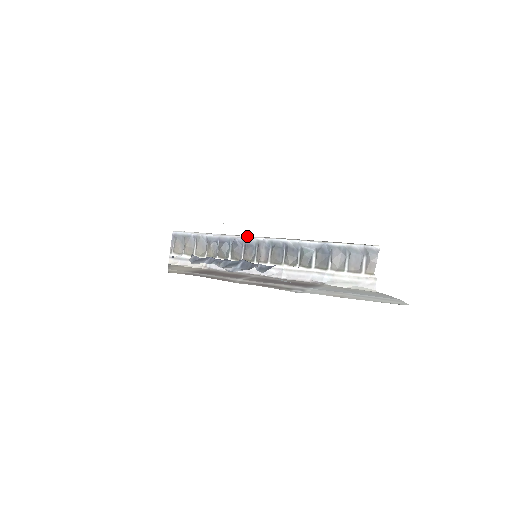
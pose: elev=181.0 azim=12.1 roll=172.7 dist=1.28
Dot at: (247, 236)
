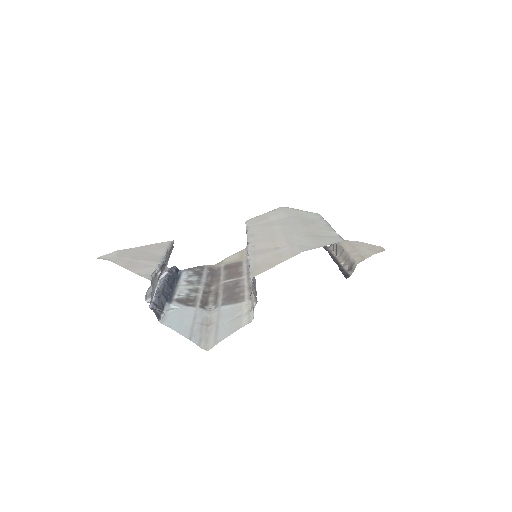
Dot at: (249, 238)
